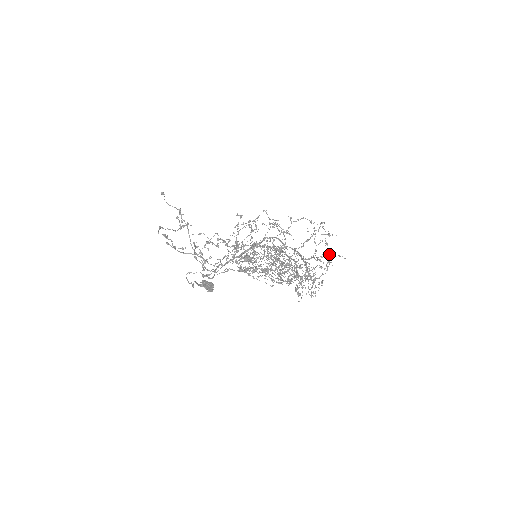
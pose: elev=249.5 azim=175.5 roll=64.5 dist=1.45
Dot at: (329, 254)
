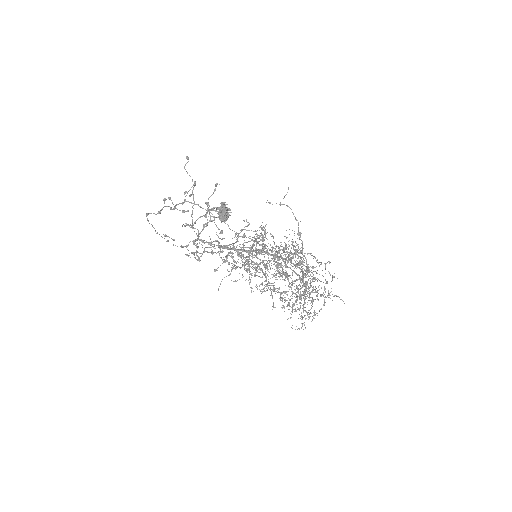
Dot at: occluded
